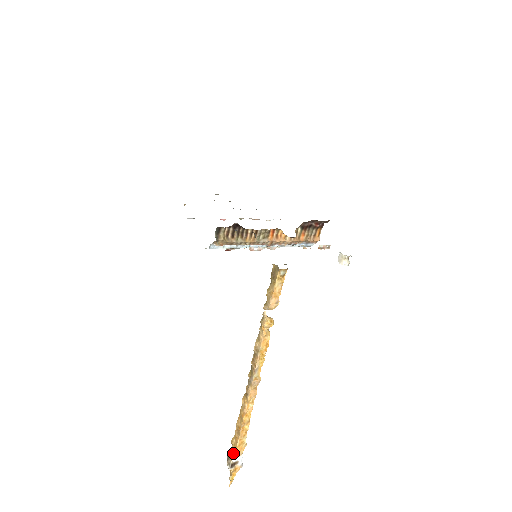
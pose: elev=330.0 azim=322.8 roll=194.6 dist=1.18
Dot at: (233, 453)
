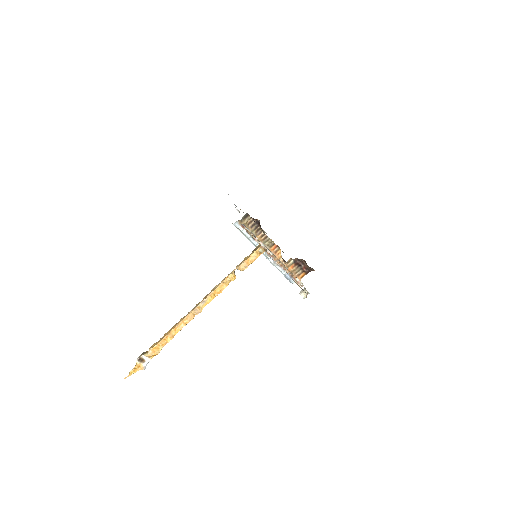
Dot at: (147, 352)
